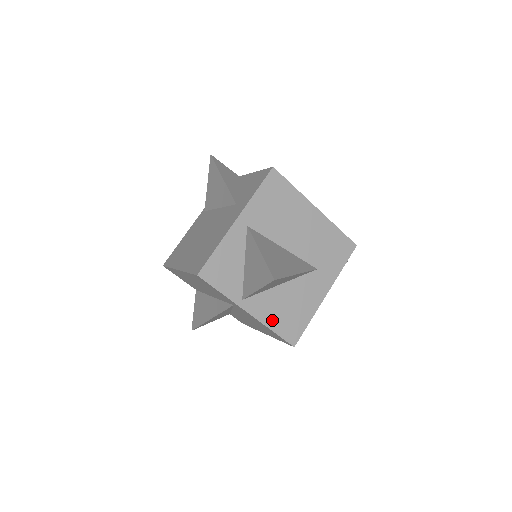
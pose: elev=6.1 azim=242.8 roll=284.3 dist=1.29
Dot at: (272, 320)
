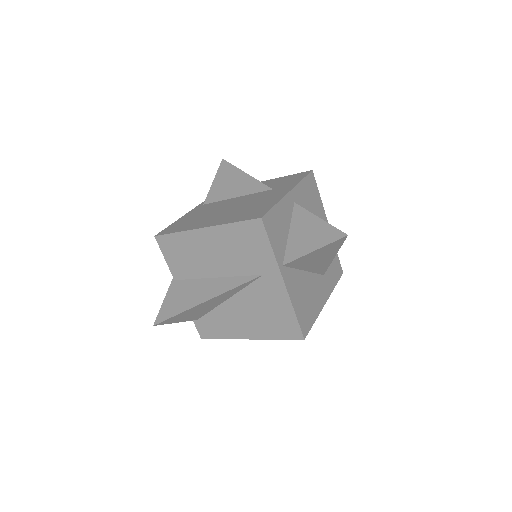
Dot at: (296, 301)
